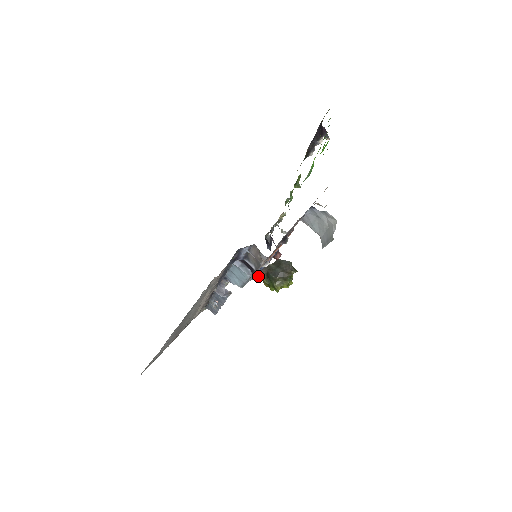
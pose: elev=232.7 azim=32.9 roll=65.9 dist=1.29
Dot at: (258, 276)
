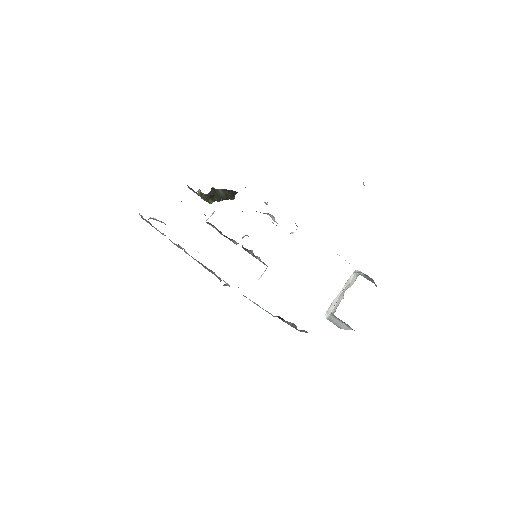
Dot at: occluded
